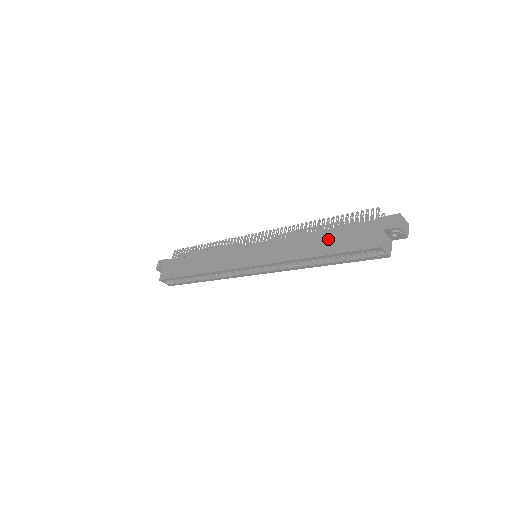
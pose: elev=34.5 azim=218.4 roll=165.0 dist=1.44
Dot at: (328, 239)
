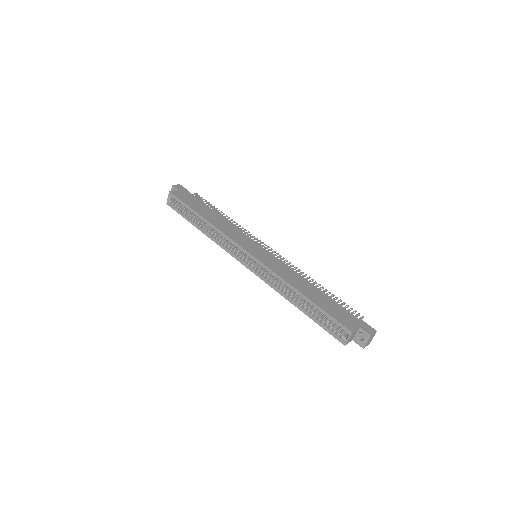
Dot at: (320, 297)
